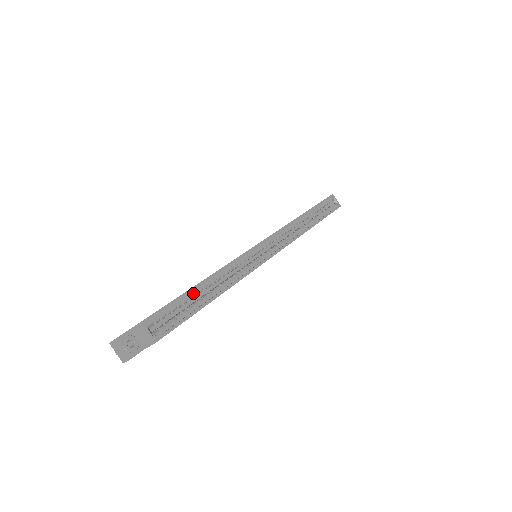
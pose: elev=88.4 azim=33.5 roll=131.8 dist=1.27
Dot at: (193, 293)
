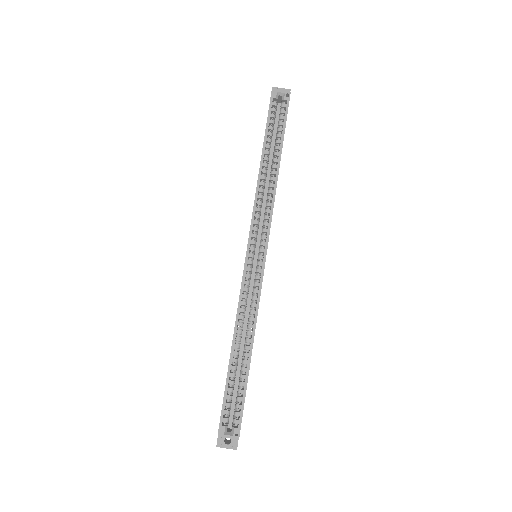
Dot at: (233, 370)
